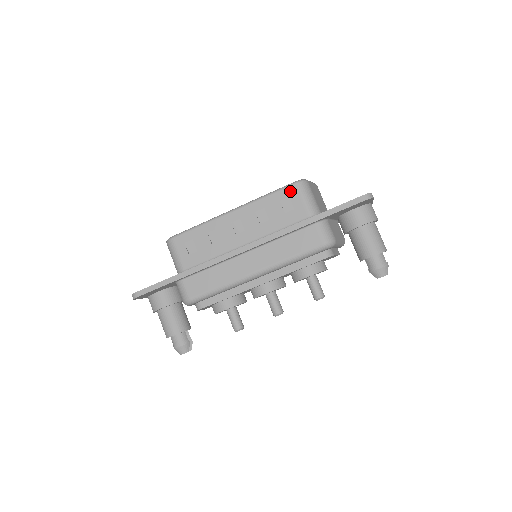
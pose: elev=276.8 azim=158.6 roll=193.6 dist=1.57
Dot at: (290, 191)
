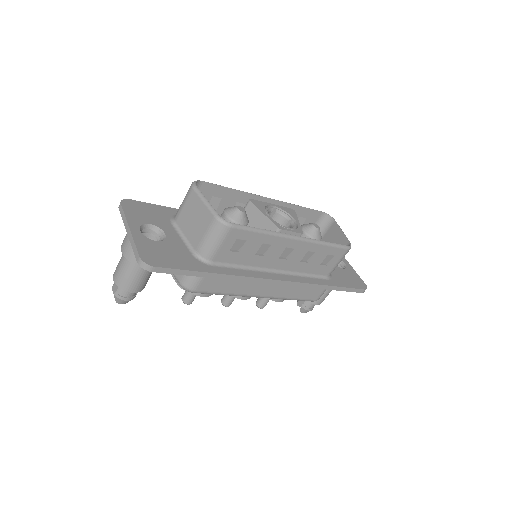
Dot at: (340, 252)
